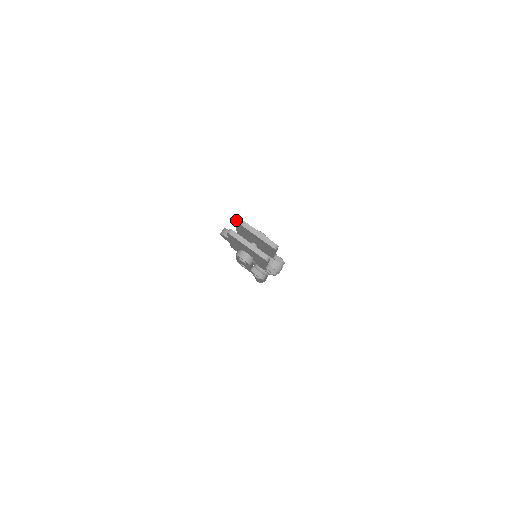
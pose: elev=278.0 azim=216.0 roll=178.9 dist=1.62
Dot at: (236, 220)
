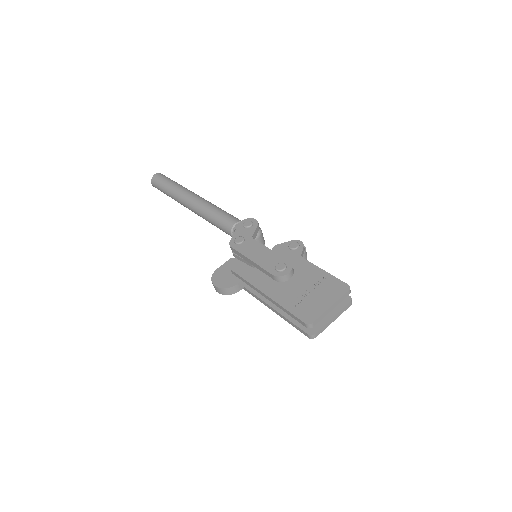
Dot at: occluded
